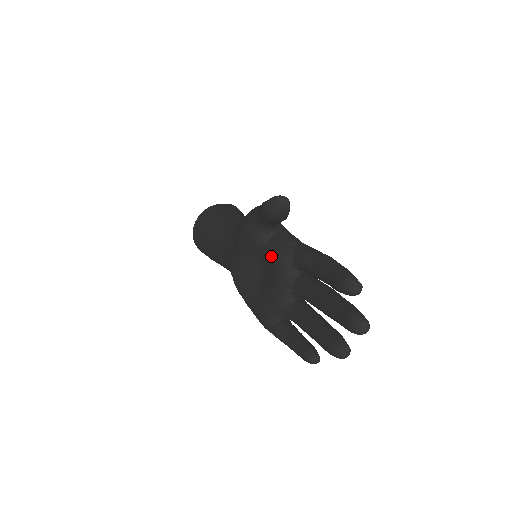
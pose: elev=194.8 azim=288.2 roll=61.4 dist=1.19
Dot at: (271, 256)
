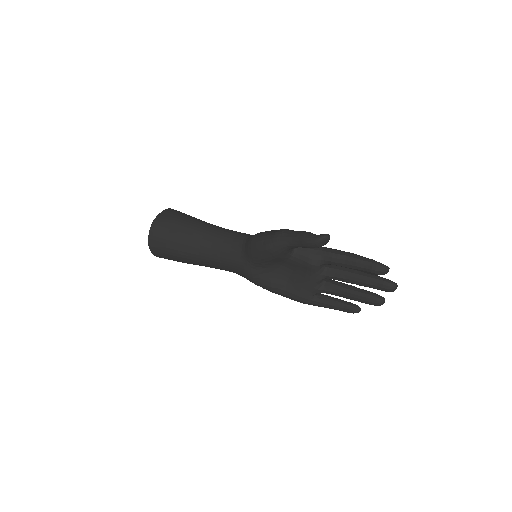
Dot at: (301, 263)
